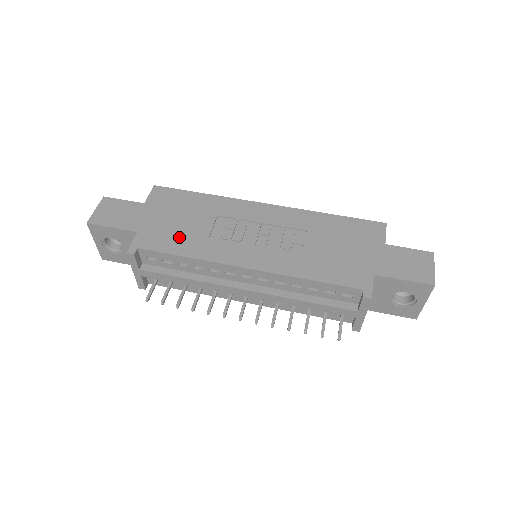
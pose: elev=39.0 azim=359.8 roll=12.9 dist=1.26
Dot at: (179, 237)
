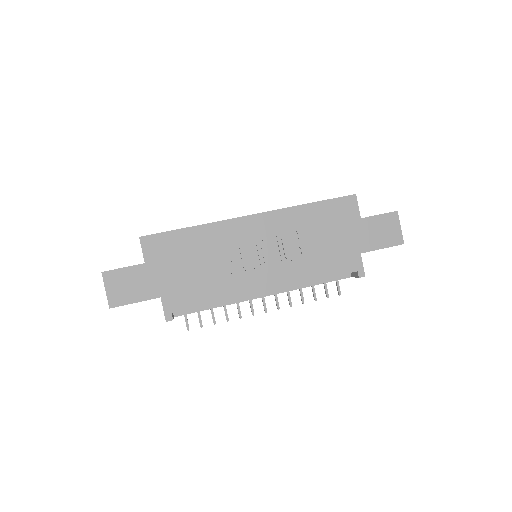
Dot at: (199, 286)
